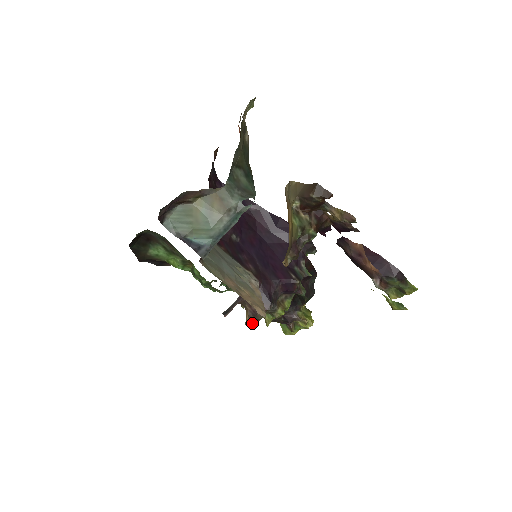
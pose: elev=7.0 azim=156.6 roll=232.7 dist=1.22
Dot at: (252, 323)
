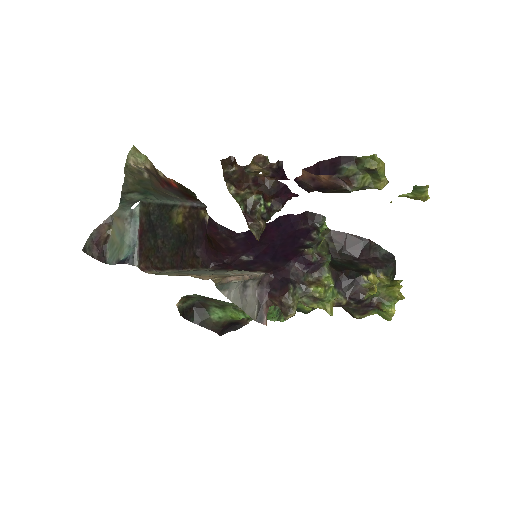
Dot at: (287, 314)
